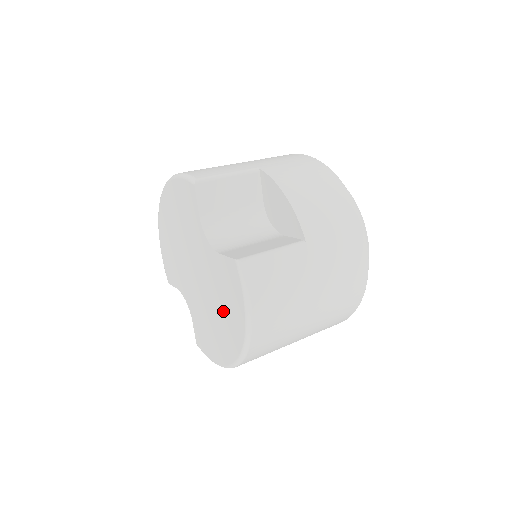
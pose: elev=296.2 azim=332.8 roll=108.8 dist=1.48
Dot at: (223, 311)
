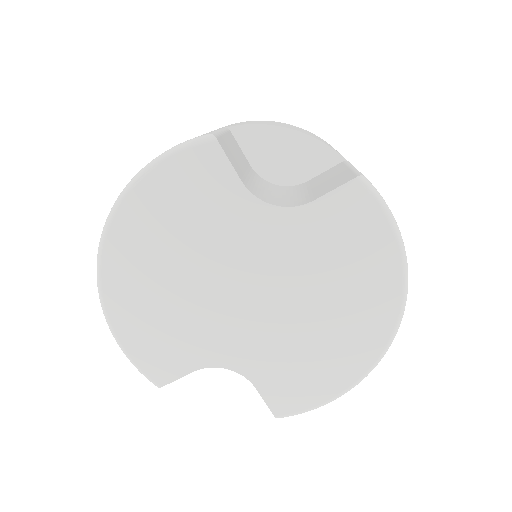
Dot at: (341, 288)
